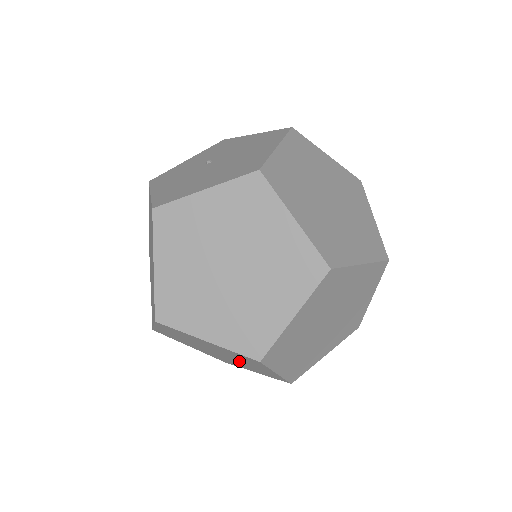
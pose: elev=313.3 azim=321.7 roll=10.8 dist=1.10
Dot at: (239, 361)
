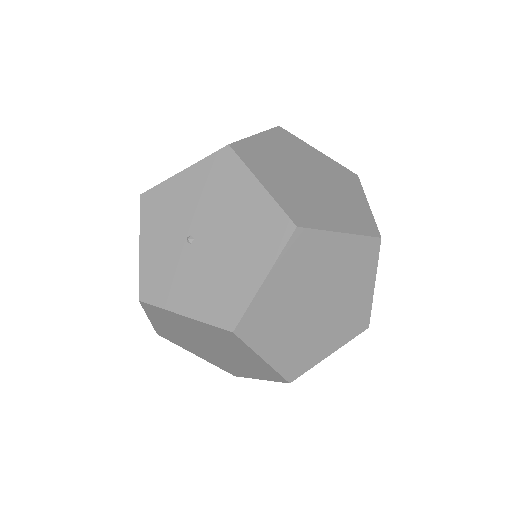
Dot at: occluded
